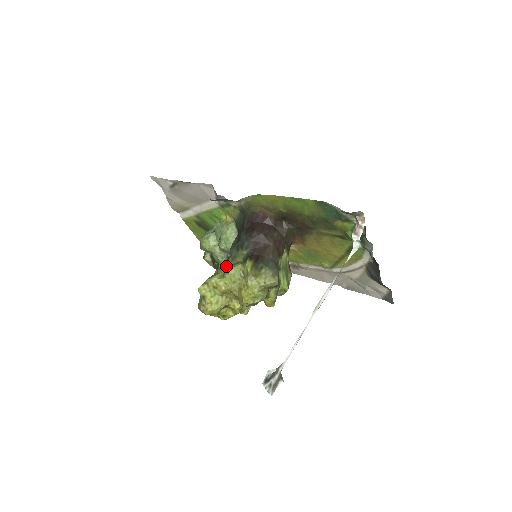
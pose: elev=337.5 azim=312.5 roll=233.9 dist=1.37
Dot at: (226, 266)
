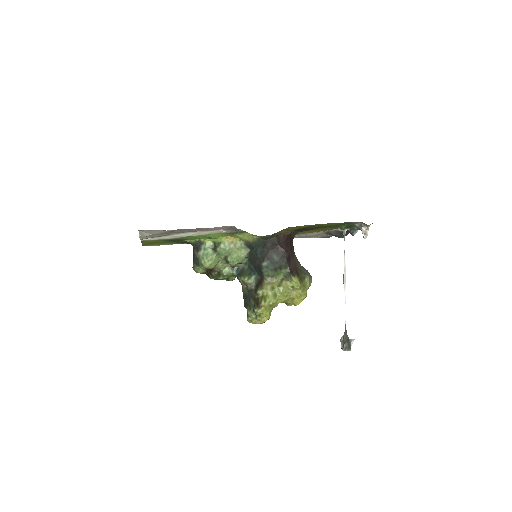
Dot at: (269, 286)
